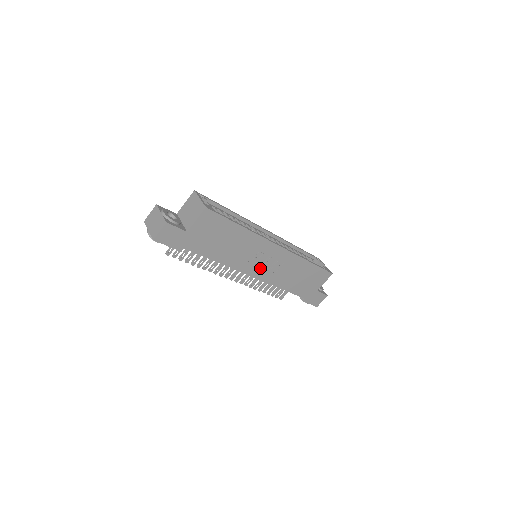
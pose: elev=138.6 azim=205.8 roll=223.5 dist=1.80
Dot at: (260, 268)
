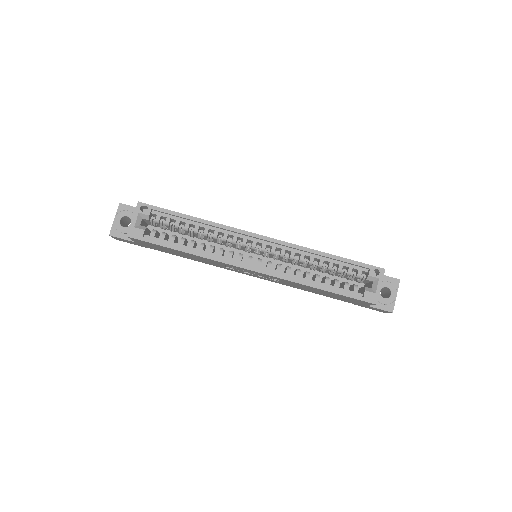
Dot at: (251, 274)
